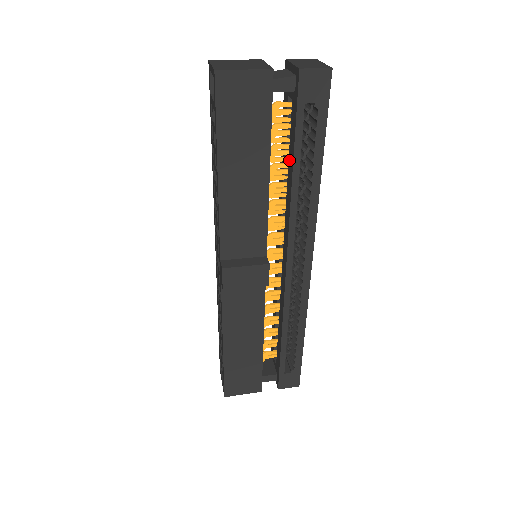
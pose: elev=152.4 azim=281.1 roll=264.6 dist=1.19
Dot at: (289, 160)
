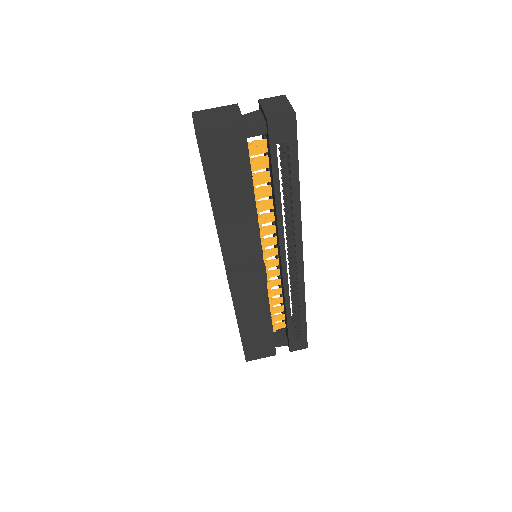
Dot at: (271, 184)
